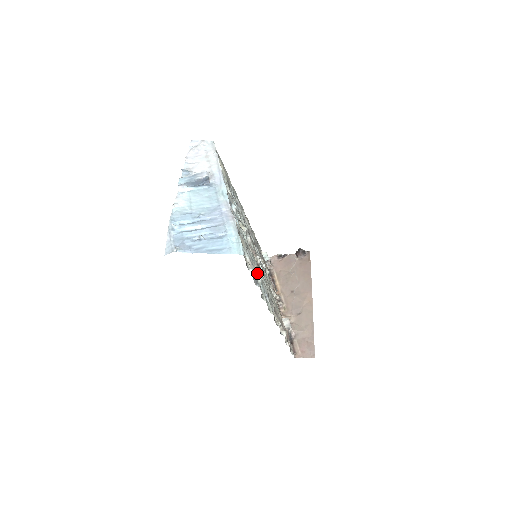
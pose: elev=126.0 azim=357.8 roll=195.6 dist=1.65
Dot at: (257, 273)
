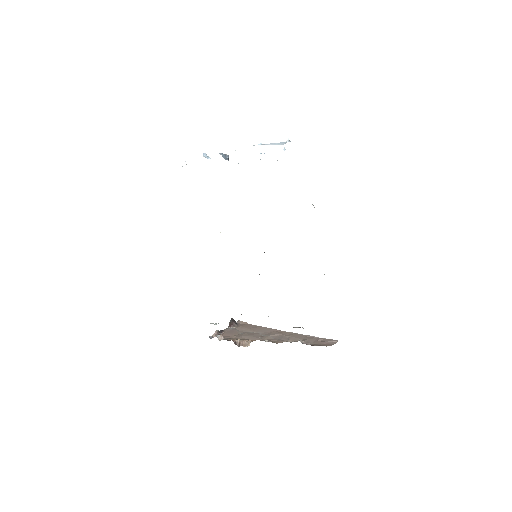
Dot at: occluded
